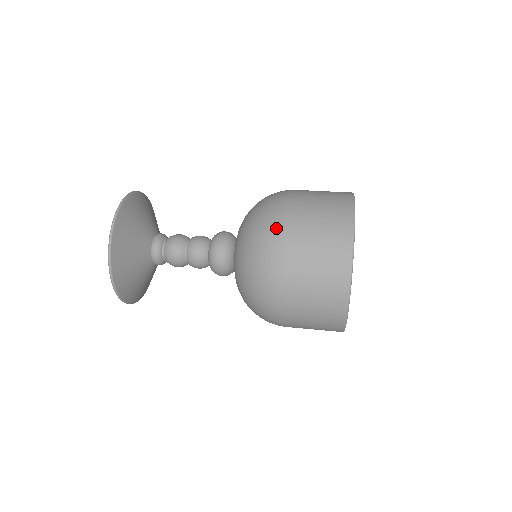
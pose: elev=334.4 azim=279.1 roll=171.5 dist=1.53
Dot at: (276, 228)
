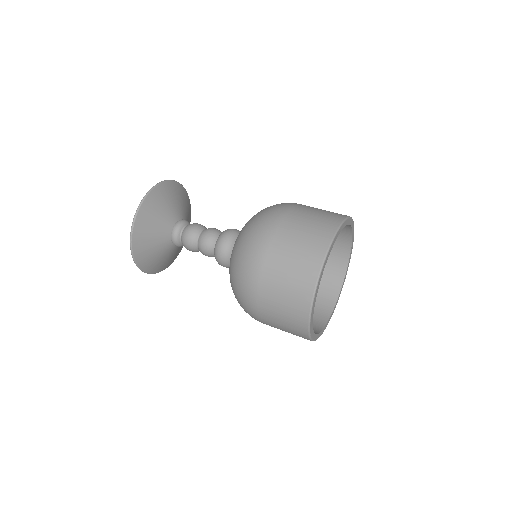
Dot at: (257, 247)
